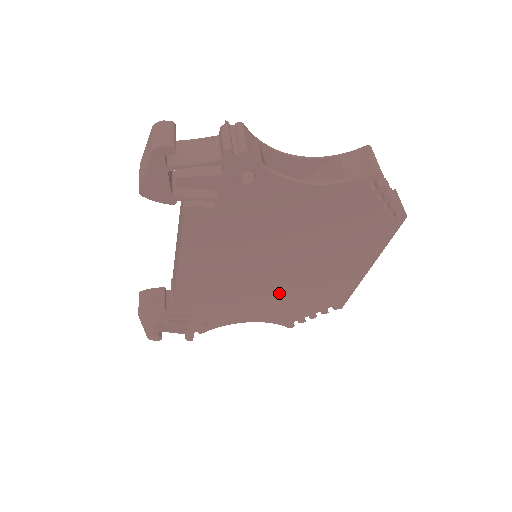
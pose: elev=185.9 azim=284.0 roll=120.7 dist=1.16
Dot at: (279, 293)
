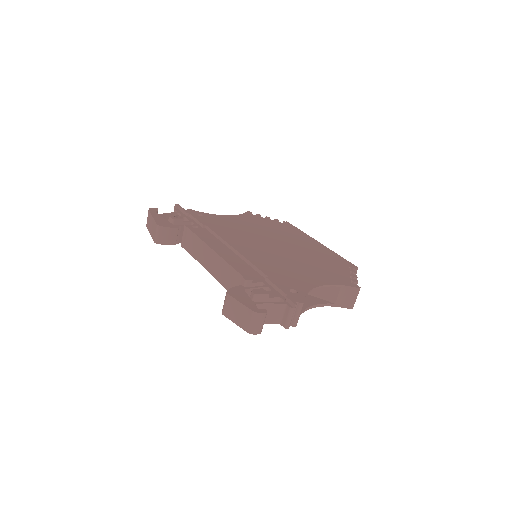
Dot at: occluded
